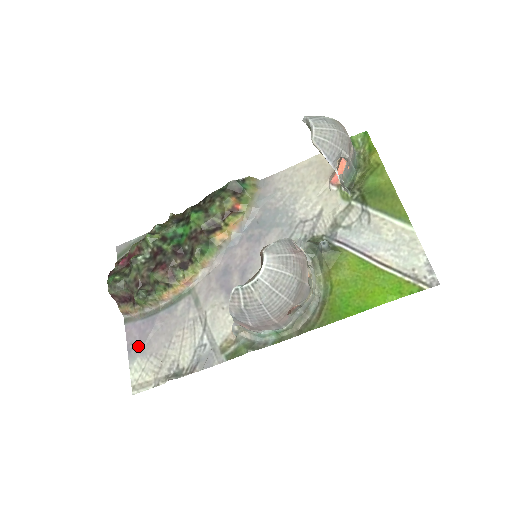
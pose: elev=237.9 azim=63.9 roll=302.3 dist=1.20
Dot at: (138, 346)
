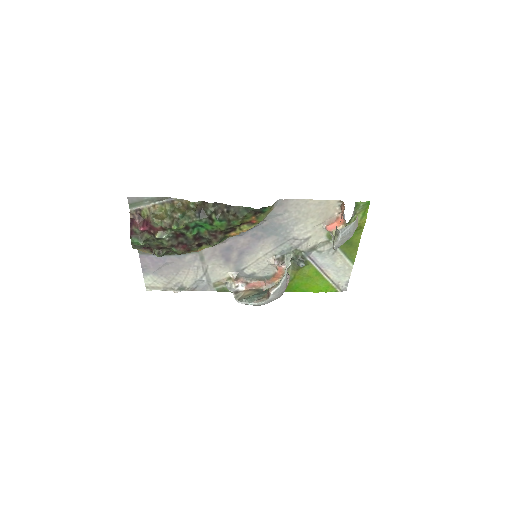
Dot at: (151, 269)
